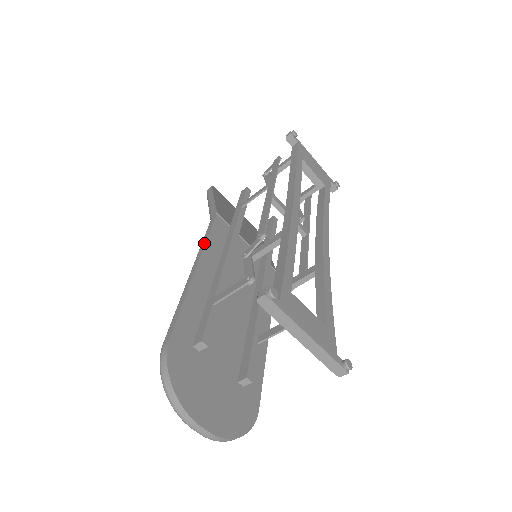
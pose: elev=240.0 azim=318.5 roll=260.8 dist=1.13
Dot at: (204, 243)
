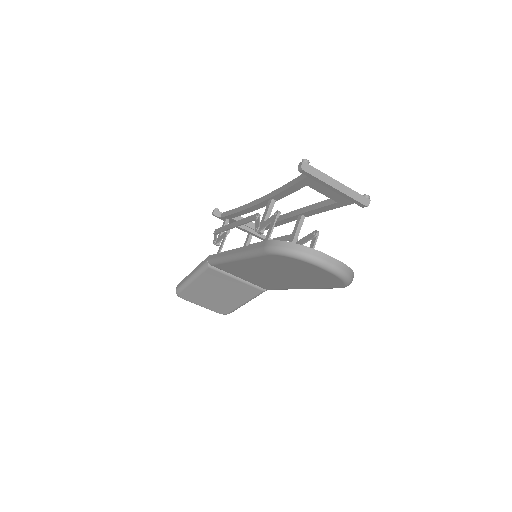
Dot at: (222, 253)
